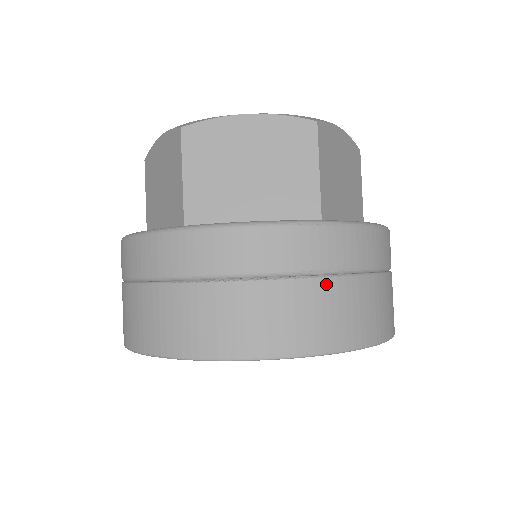
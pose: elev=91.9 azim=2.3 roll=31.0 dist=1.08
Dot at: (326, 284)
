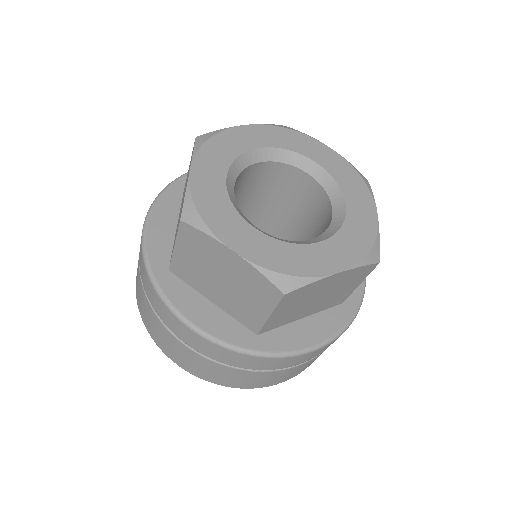
Dot at: occluded
